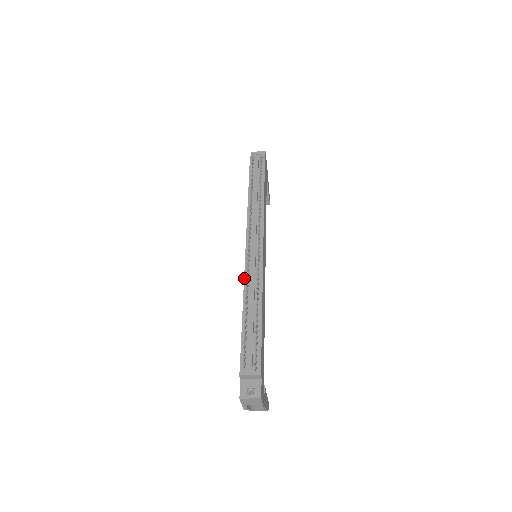
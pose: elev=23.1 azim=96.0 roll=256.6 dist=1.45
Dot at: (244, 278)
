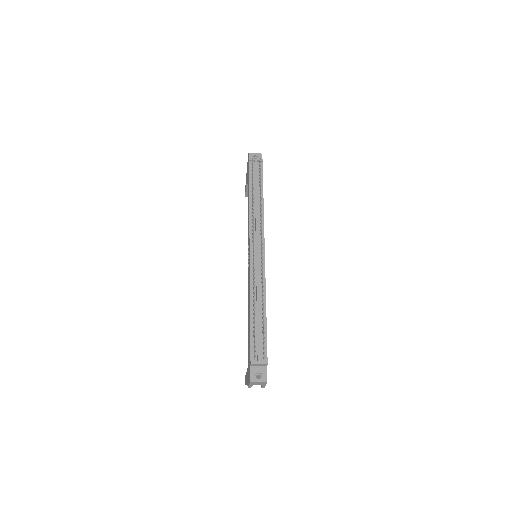
Dot at: (250, 278)
